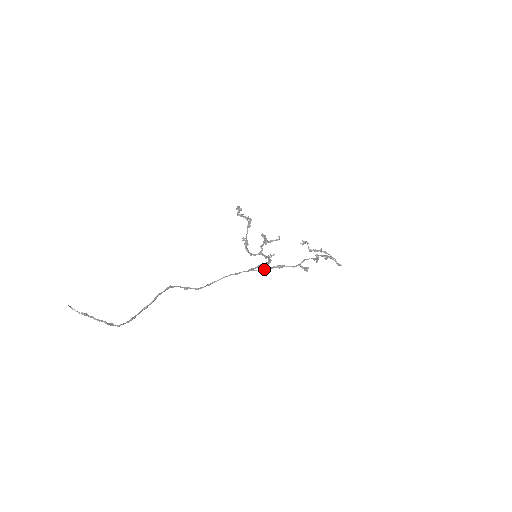
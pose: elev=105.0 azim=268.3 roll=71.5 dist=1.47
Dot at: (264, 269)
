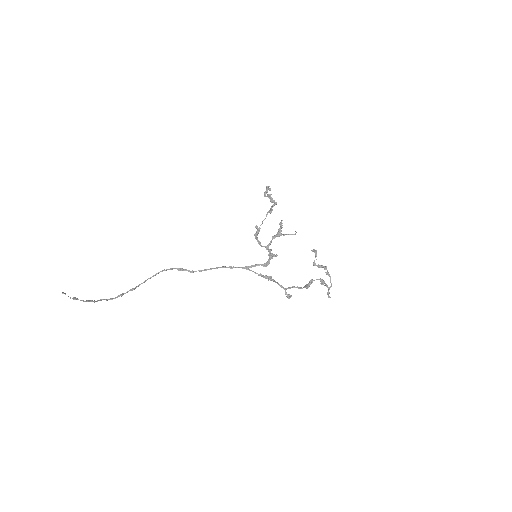
Dot at: (256, 273)
